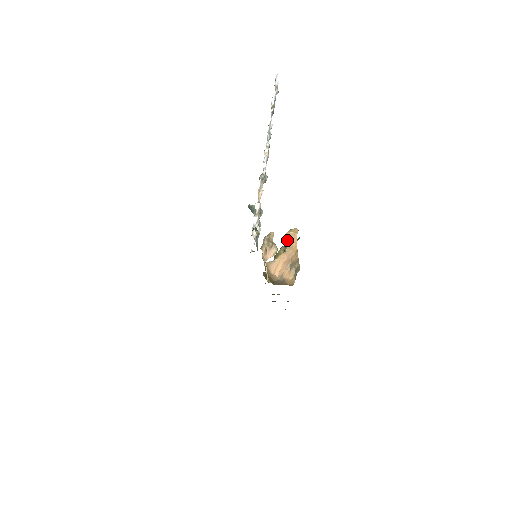
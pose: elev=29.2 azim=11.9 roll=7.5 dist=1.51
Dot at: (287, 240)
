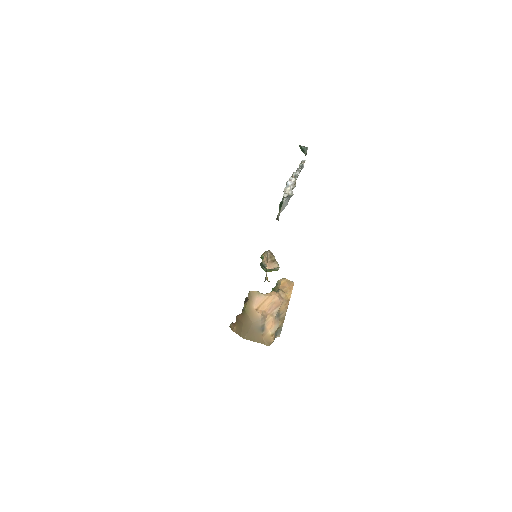
Dot at: (280, 284)
